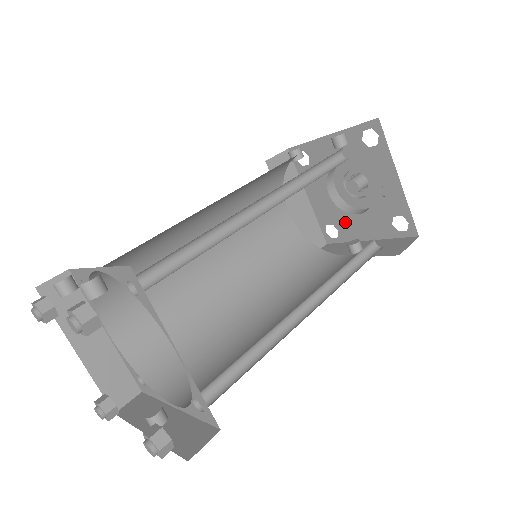
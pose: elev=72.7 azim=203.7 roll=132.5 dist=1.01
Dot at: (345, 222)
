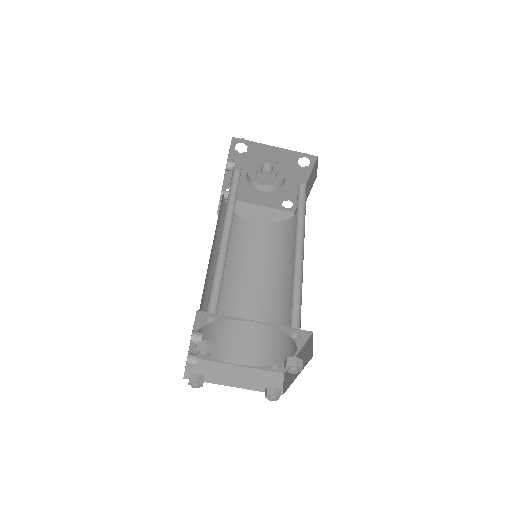
Dot at: (286, 193)
